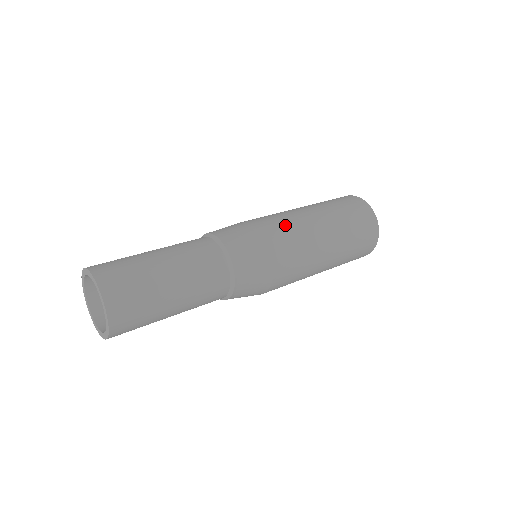
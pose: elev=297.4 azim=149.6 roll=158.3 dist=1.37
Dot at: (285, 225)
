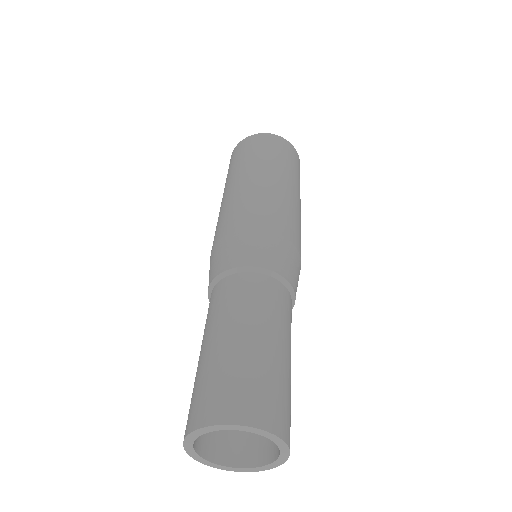
Dot at: (250, 204)
